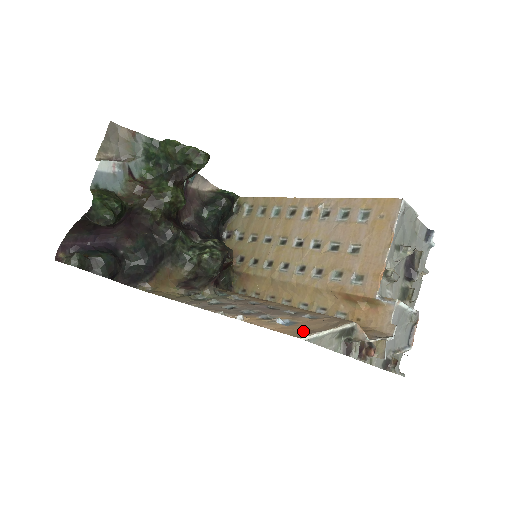
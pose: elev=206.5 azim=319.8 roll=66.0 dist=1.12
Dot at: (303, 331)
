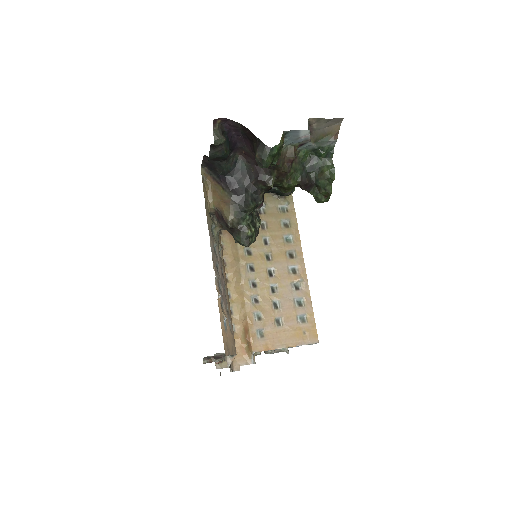
Dot at: (227, 346)
